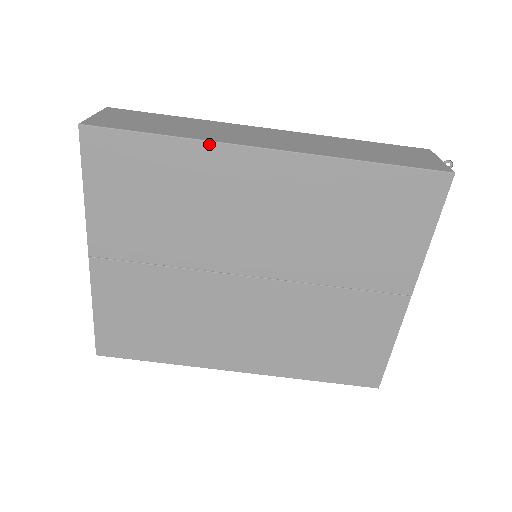
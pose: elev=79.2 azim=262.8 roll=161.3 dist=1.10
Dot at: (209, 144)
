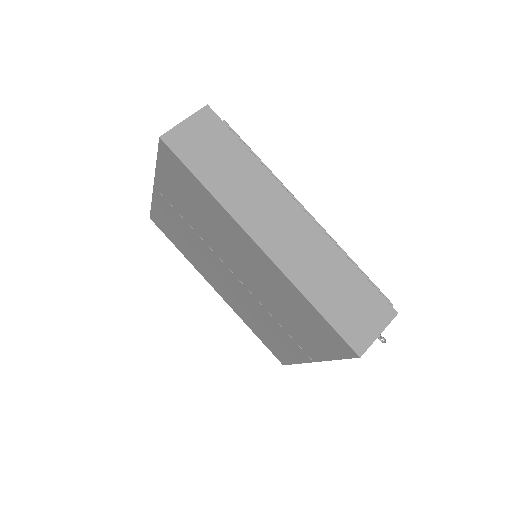
Dot at: (227, 213)
